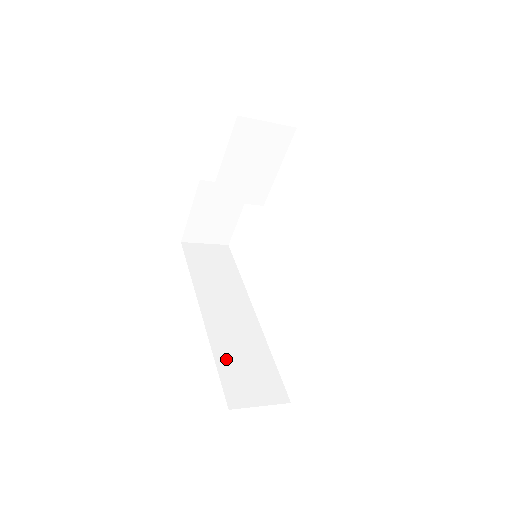
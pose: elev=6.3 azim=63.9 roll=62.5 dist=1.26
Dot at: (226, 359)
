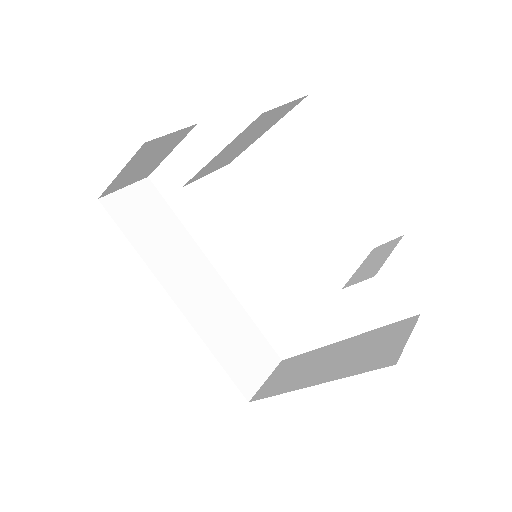
Dot at: (222, 349)
